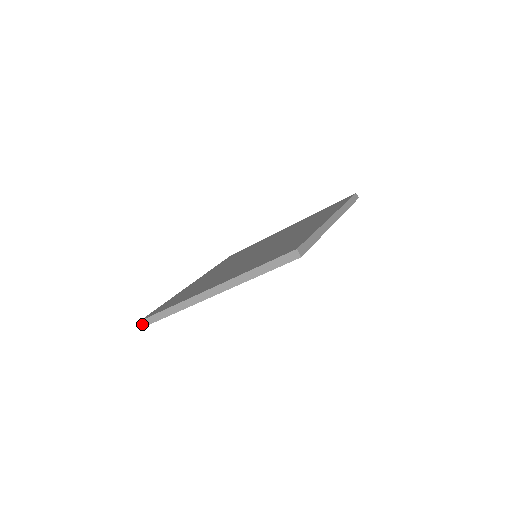
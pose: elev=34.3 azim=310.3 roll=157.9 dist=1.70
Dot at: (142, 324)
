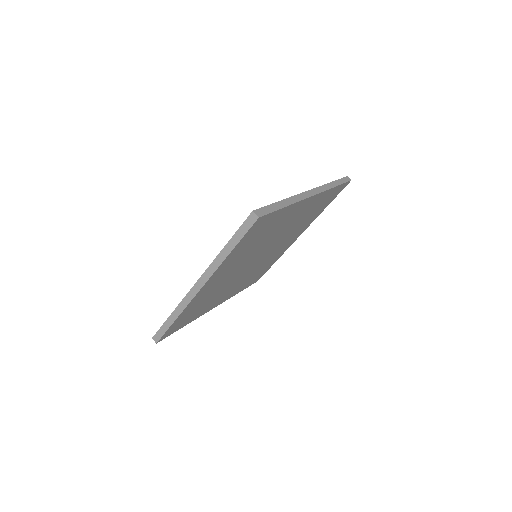
Dot at: (155, 340)
